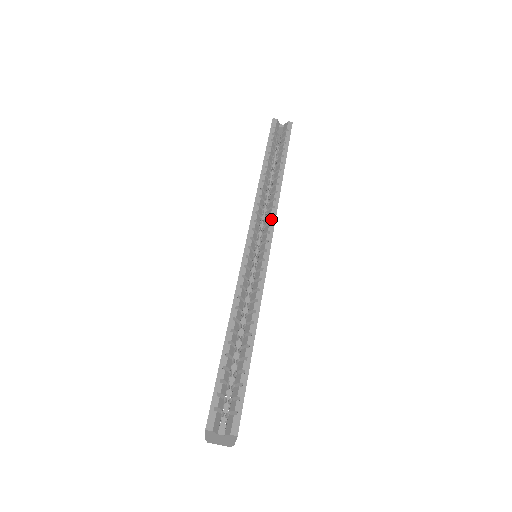
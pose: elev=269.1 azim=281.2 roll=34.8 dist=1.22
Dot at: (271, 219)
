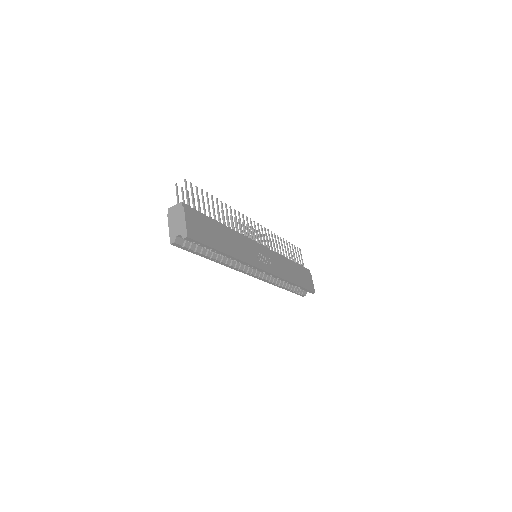
Dot at: occluded
